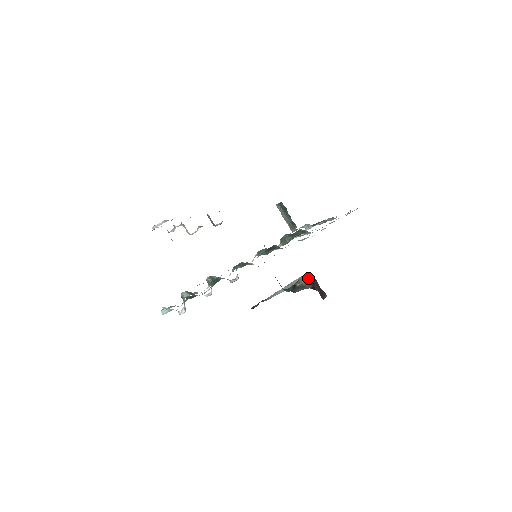
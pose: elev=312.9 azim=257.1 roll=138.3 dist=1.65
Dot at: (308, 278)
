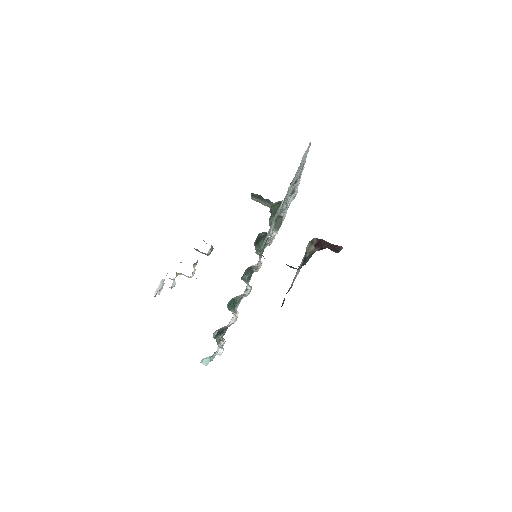
Dot at: (313, 243)
